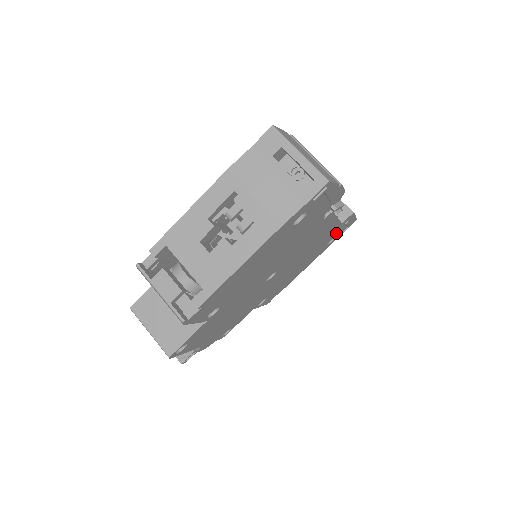
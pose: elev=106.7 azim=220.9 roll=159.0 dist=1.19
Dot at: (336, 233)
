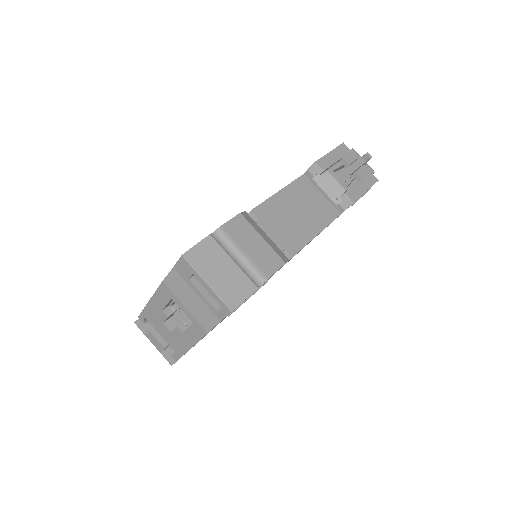
Dot at: occluded
